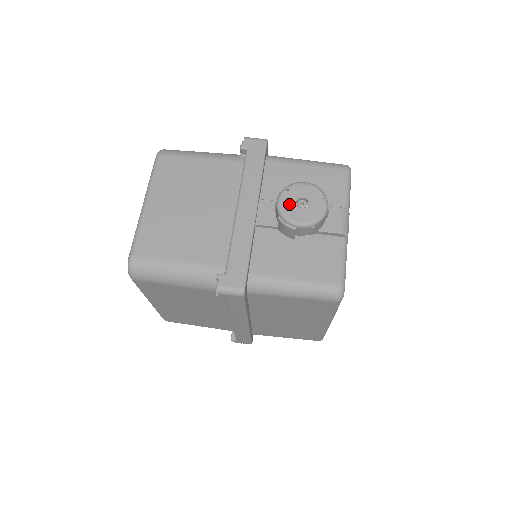
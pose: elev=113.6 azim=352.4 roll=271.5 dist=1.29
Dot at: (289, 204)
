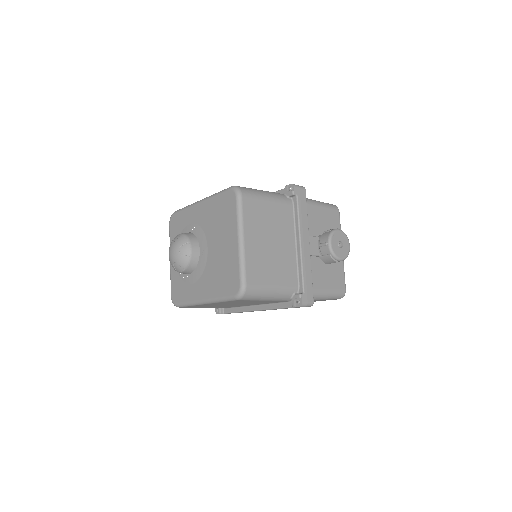
Dot at: (335, 246)
